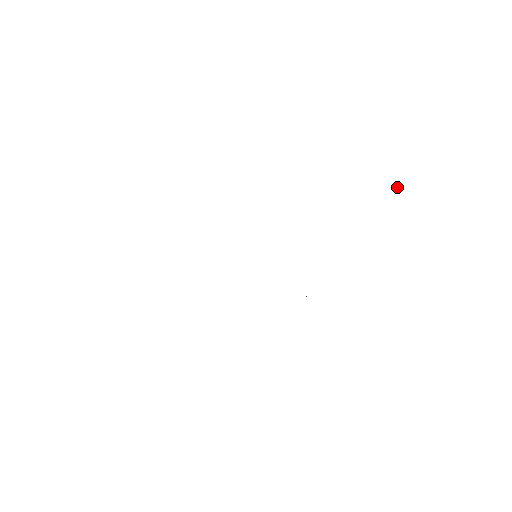
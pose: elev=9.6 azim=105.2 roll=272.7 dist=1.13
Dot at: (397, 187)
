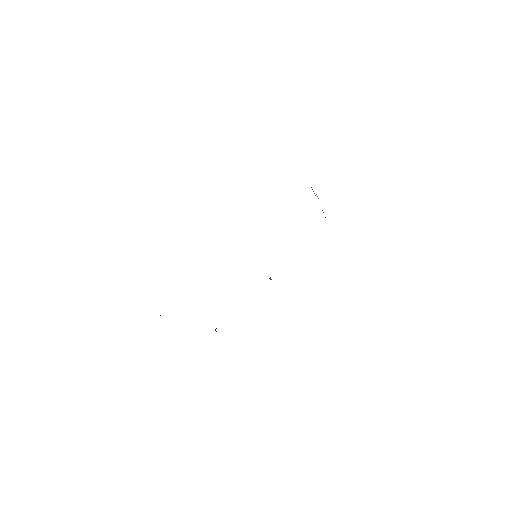
Dot at: occluded
